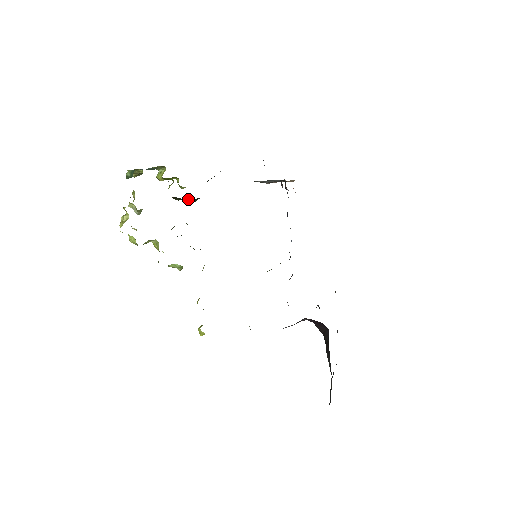
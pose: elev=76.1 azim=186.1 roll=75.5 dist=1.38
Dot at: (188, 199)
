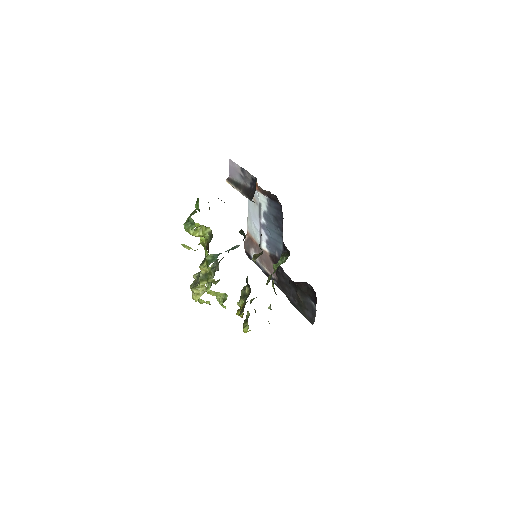
Dot at: occluded
